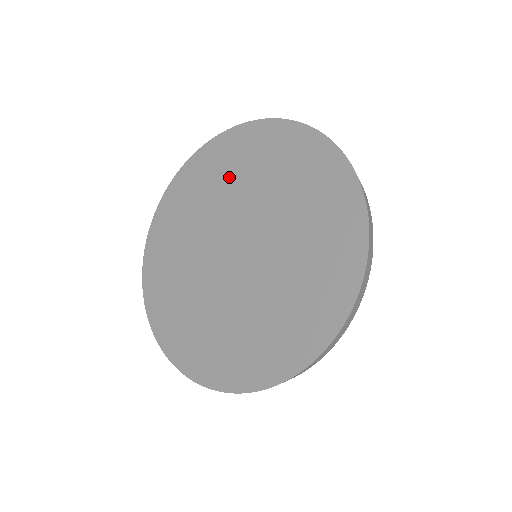
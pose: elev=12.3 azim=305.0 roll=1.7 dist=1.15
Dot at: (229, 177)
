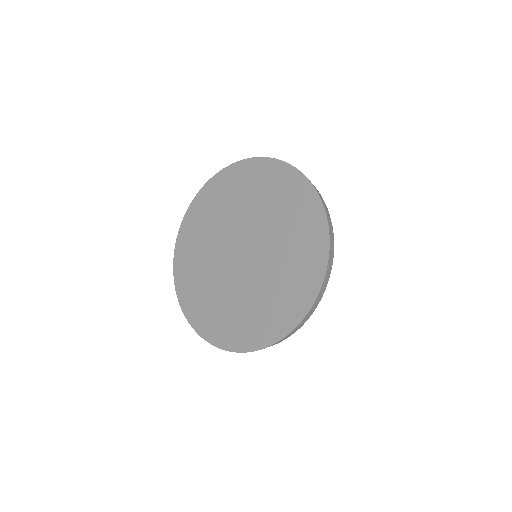
Dot at: (243, 197)
